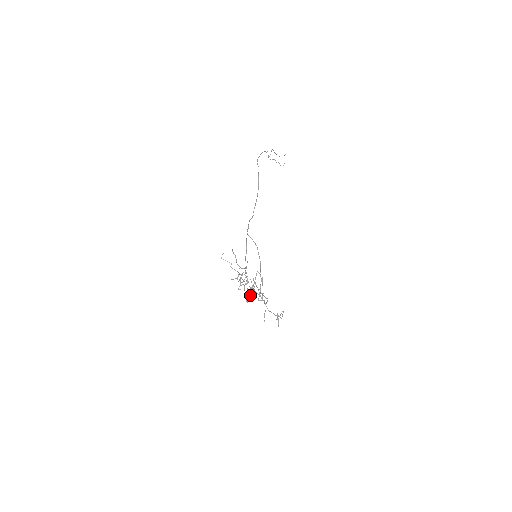
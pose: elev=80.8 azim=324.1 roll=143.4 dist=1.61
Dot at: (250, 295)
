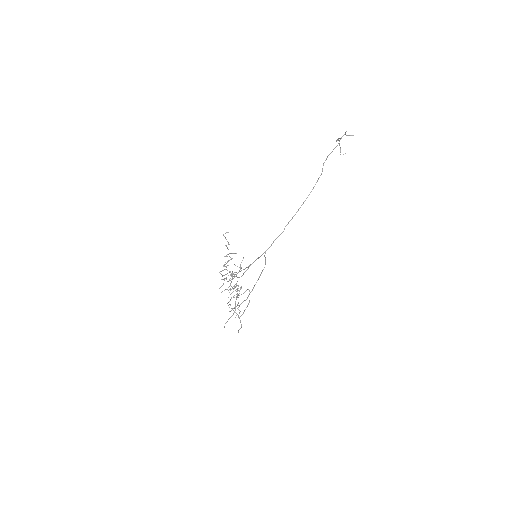
Dot at: occluded
